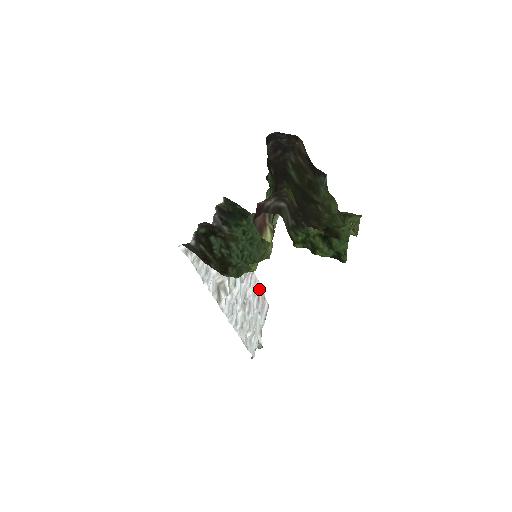
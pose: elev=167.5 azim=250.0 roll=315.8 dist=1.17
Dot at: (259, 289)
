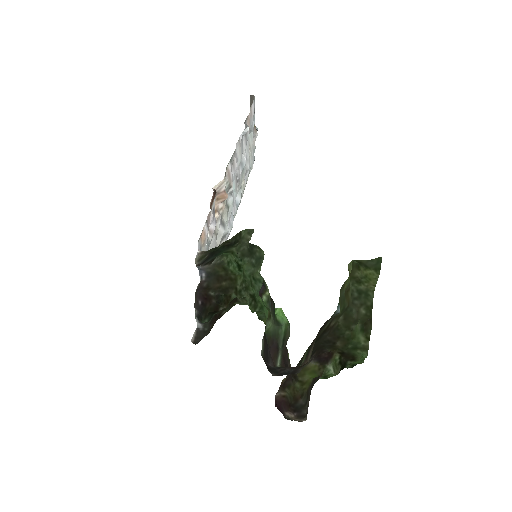
Dot at: (244, 133)
